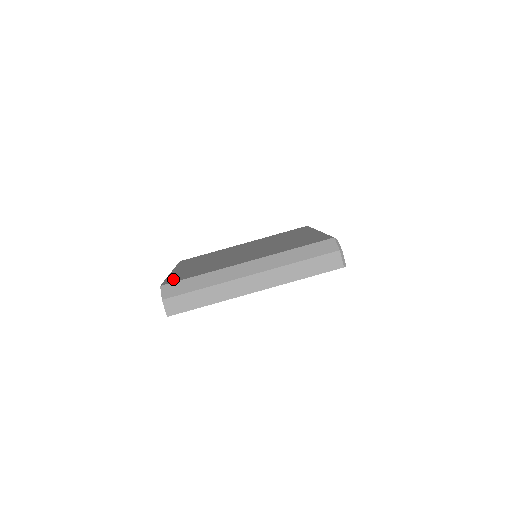
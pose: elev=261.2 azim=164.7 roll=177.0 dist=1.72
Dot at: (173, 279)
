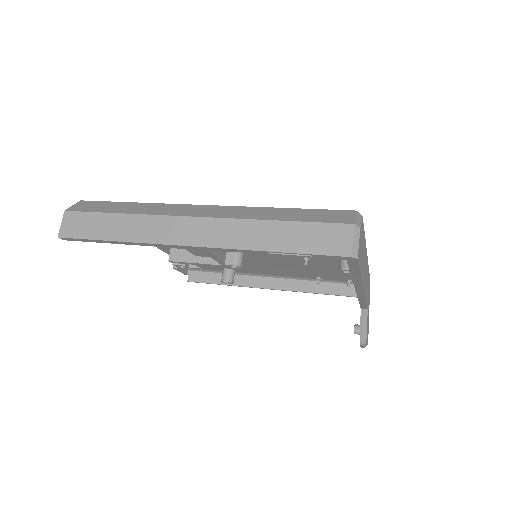
Dot at: occluded
